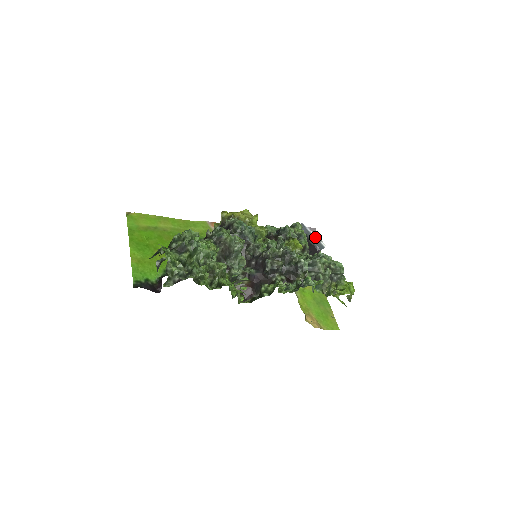
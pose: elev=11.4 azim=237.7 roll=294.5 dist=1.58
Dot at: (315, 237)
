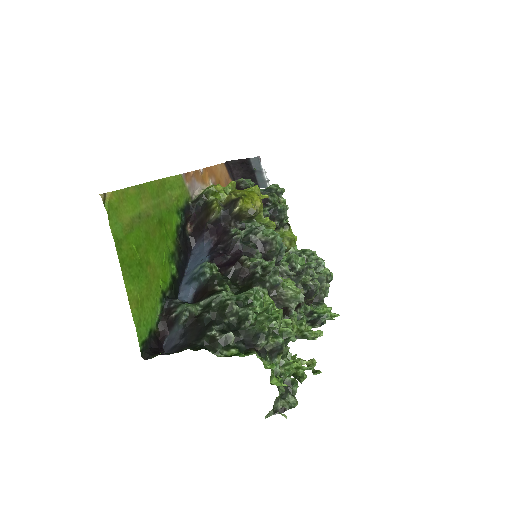
Dot at: (264, 176)
